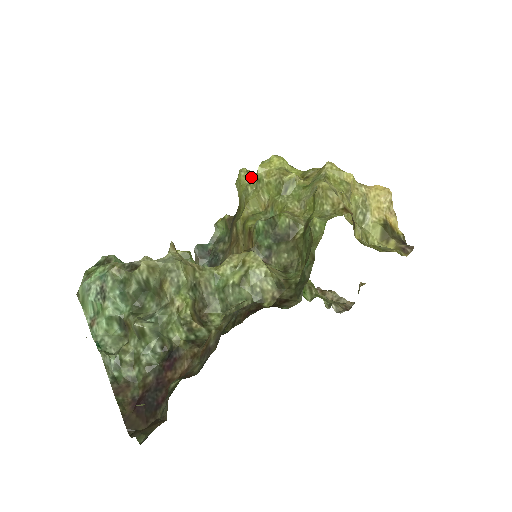
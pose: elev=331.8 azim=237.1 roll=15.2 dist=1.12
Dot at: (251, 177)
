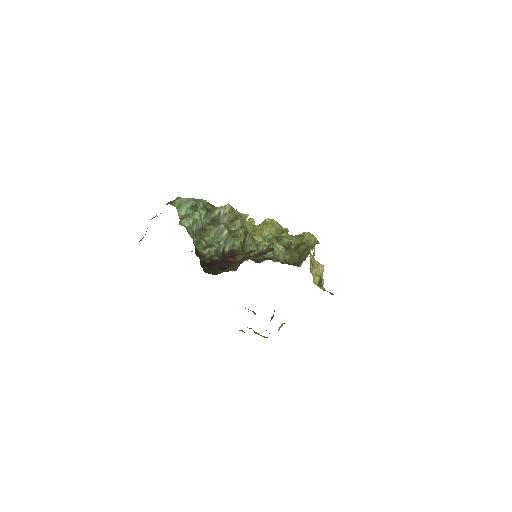
Dot at: occluded
